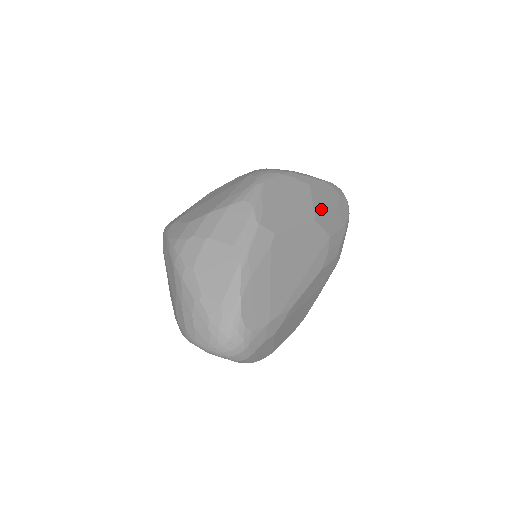
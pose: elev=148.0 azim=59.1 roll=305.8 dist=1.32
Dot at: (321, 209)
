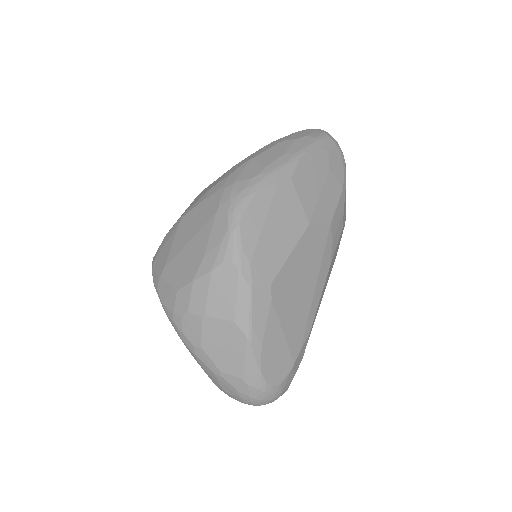
Dot at: (312, 200)
